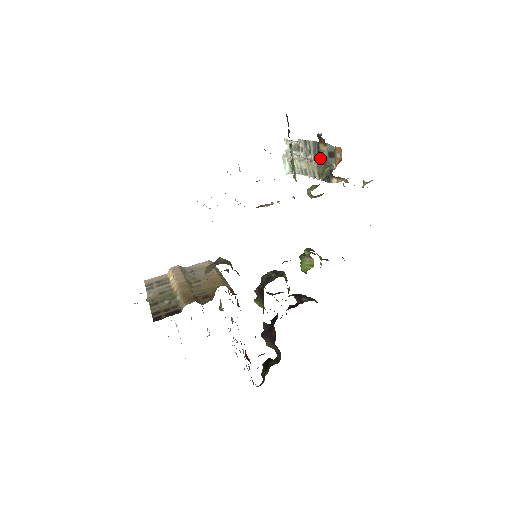
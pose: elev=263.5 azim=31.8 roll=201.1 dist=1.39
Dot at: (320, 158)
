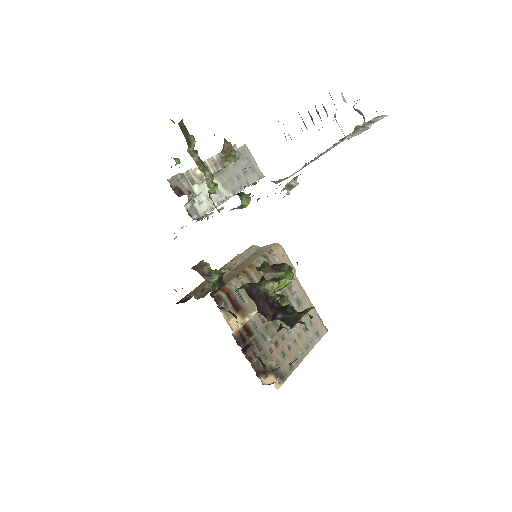
Dot at: occluded
